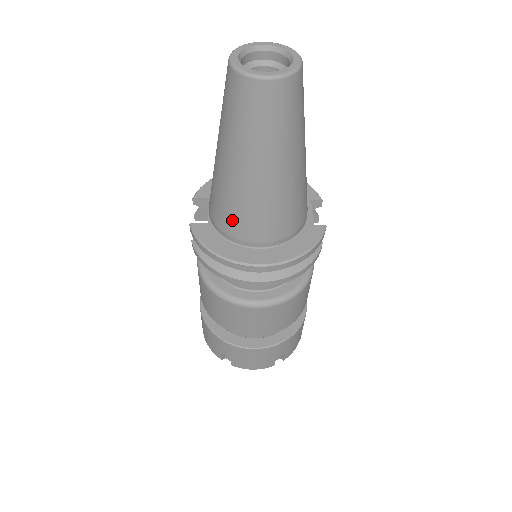
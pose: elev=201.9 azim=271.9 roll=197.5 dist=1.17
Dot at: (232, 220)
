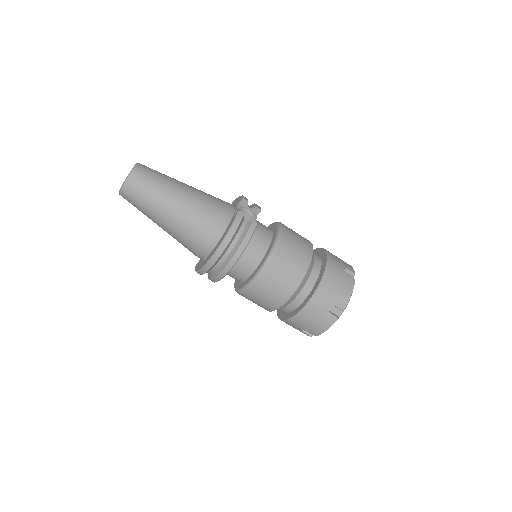
Dot at: (190, 249)
